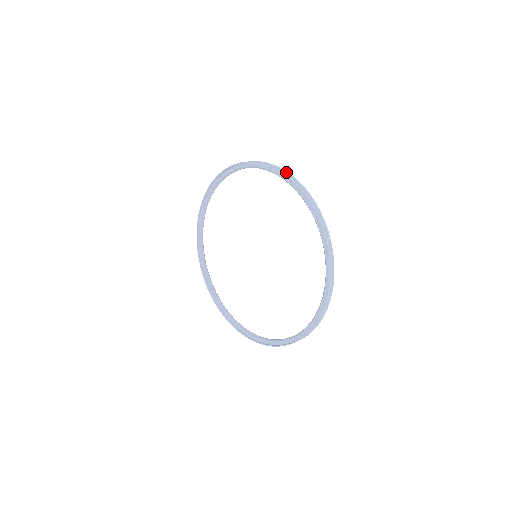
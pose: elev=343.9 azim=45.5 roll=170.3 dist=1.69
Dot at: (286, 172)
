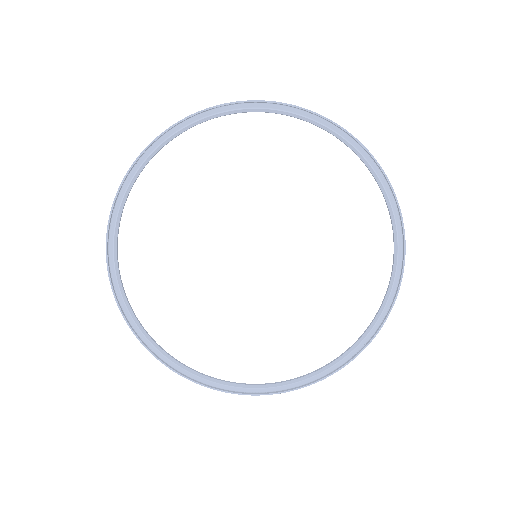
Dot at: (345, 131)
